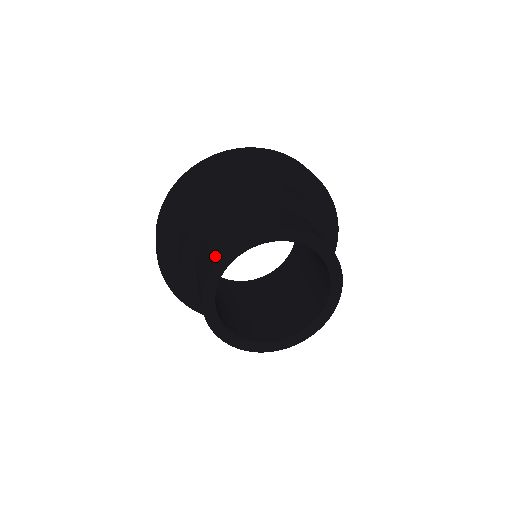
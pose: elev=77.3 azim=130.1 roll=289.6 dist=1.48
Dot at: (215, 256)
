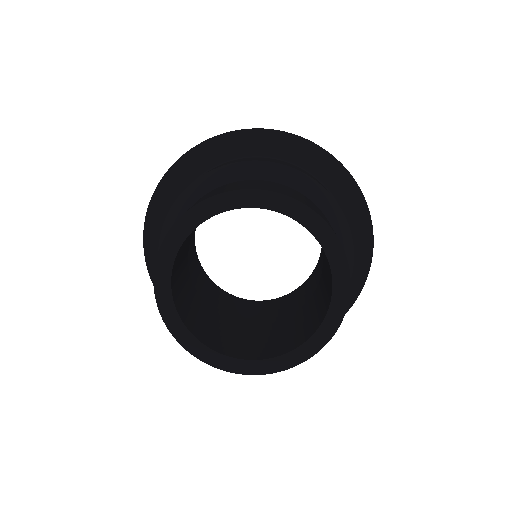
Dot at: (244, 187)
